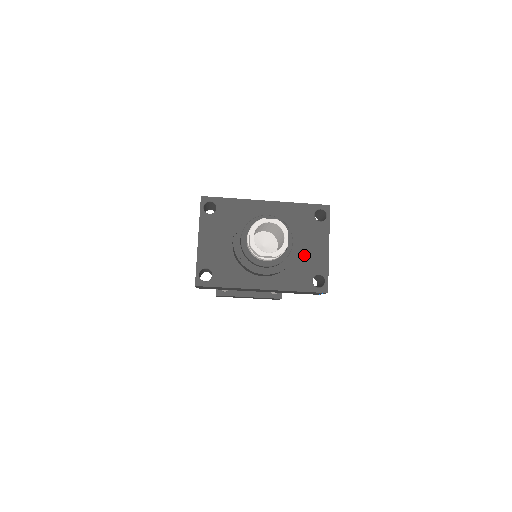
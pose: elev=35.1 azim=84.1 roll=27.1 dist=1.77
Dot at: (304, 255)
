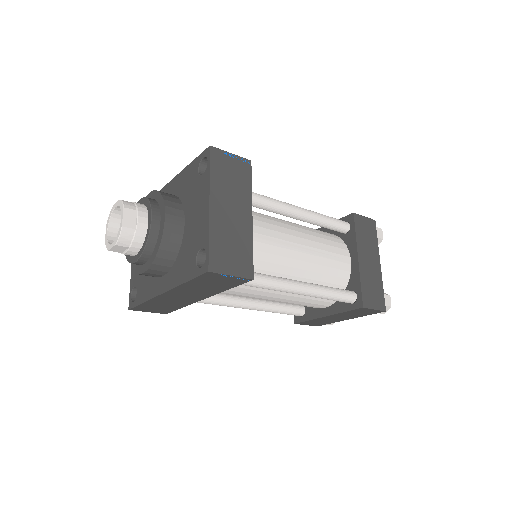
Dot at: (190, 229)
